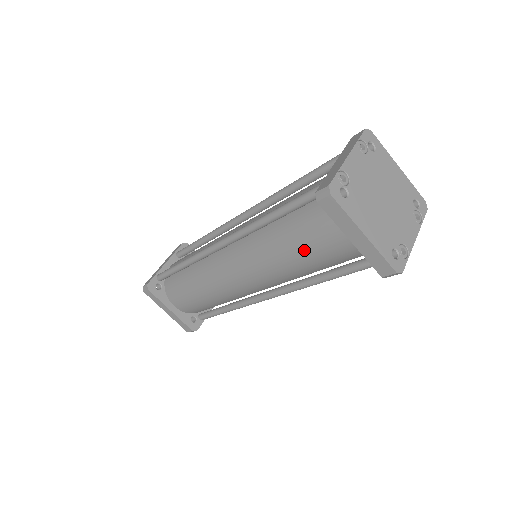
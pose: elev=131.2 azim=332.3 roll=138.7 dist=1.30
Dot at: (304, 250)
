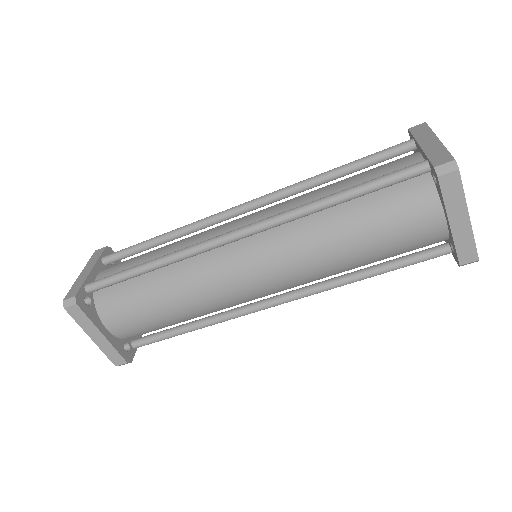
Dot at: (373, 238)
